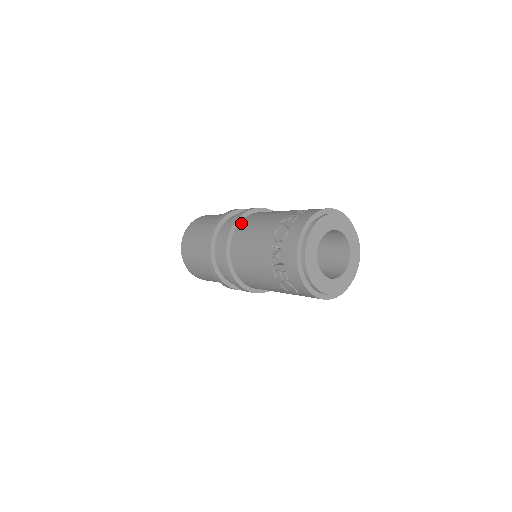
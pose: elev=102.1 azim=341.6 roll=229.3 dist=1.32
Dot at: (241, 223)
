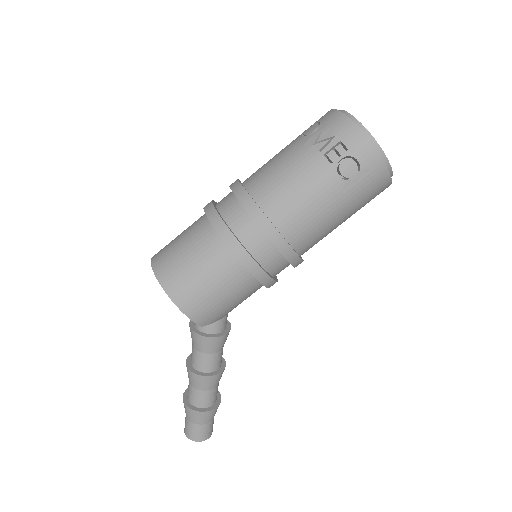
Dot at: occluded
